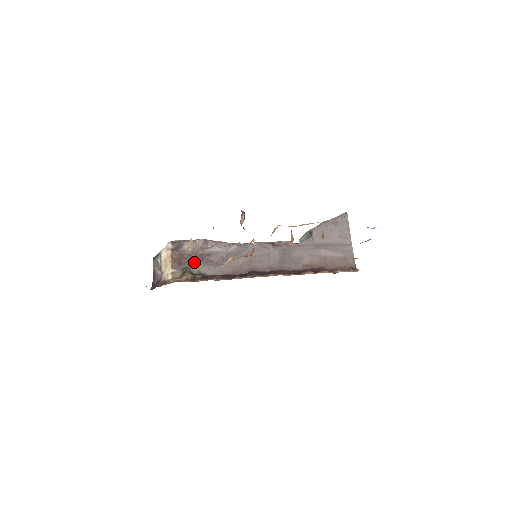
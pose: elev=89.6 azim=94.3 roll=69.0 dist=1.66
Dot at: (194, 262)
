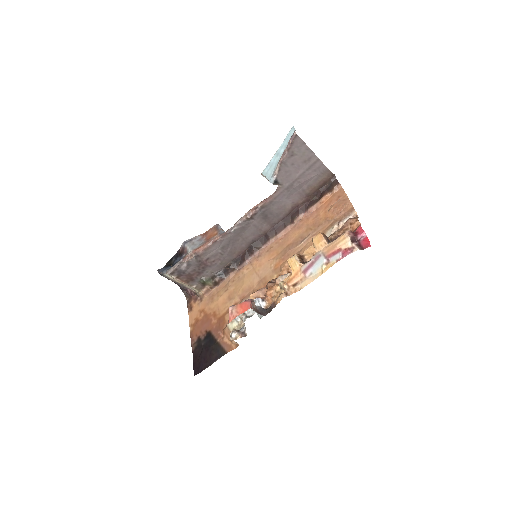
Dot at: (202, 272)
